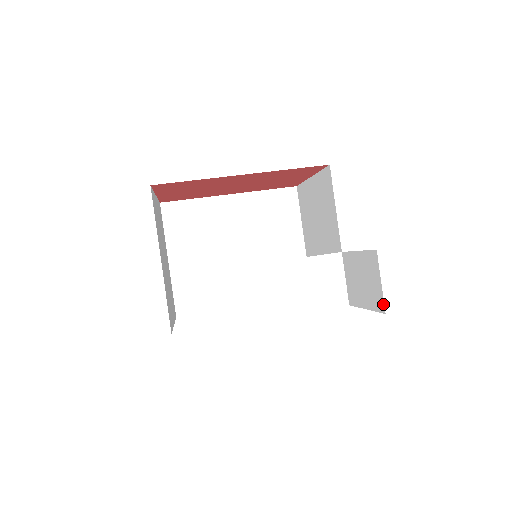
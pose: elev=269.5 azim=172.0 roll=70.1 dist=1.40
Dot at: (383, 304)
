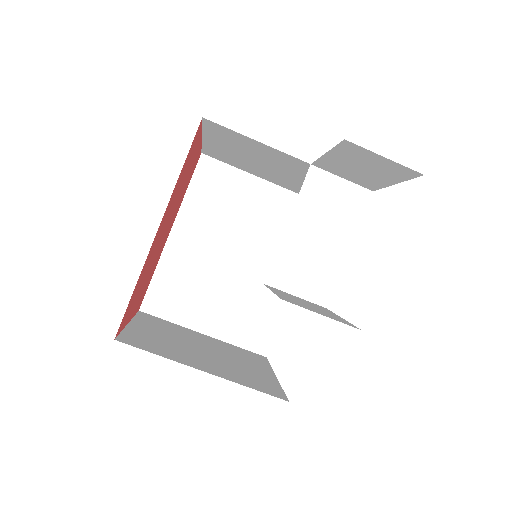
Dot at: (411, 171)
